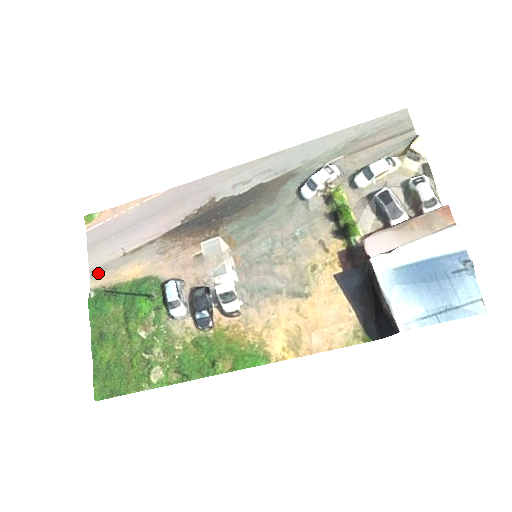
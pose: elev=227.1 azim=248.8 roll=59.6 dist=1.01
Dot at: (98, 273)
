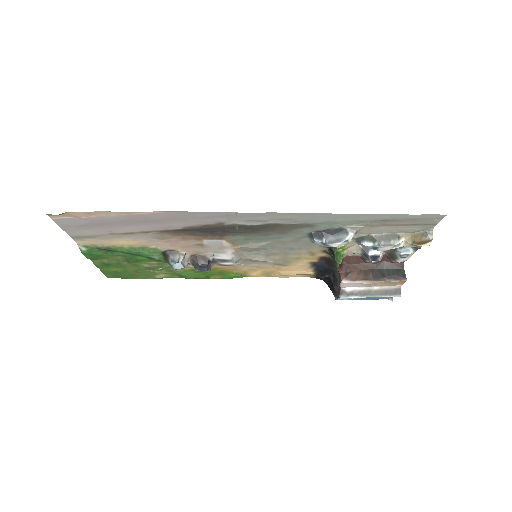
Dot at: (83, 238)
